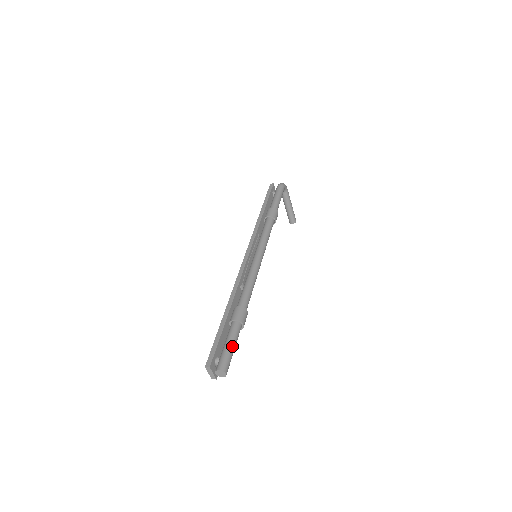
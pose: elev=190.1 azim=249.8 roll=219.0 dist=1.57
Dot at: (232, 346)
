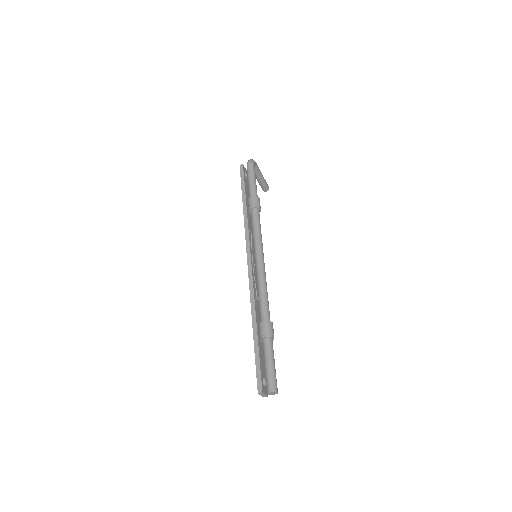
Dot at: (273, 364)
